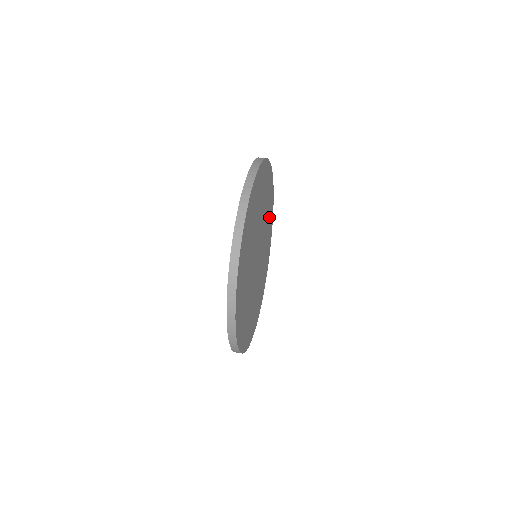
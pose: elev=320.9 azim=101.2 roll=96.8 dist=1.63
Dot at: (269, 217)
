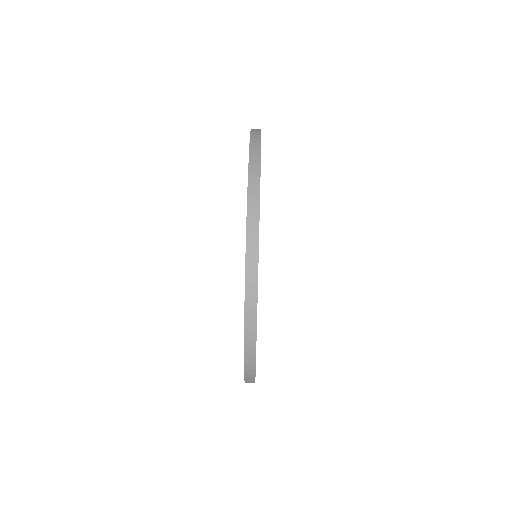
Dot at: occluded
